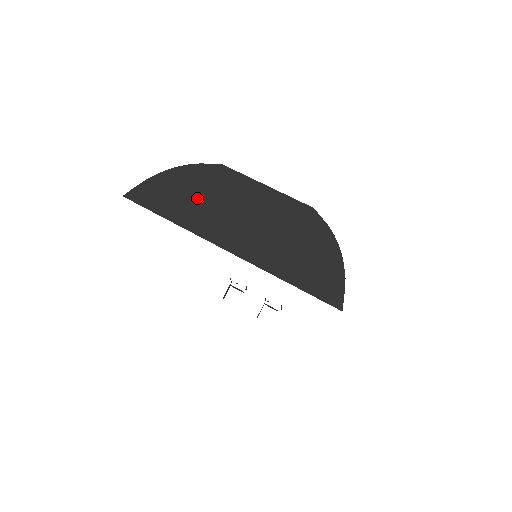
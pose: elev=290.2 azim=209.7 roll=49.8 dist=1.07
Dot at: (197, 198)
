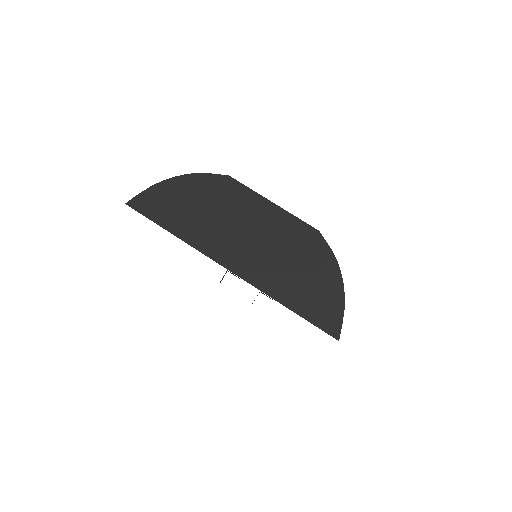
Dot at: (202, 211)
